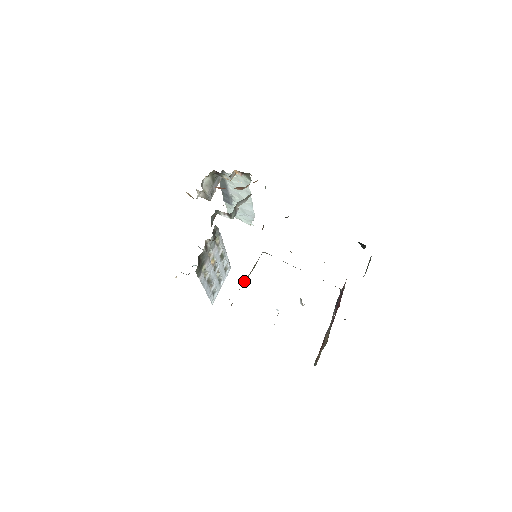
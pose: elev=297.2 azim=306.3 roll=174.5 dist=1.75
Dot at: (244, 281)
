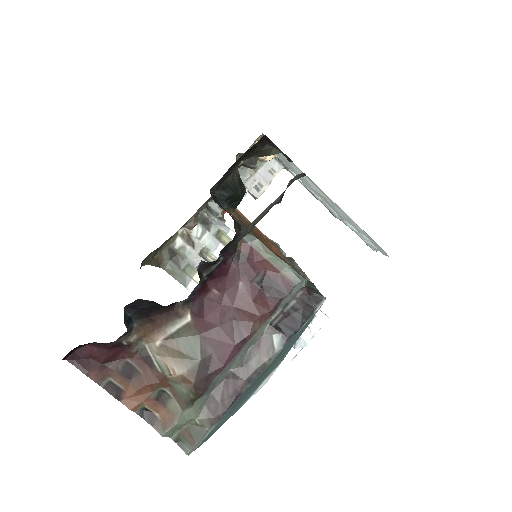
Dot at: occluded
